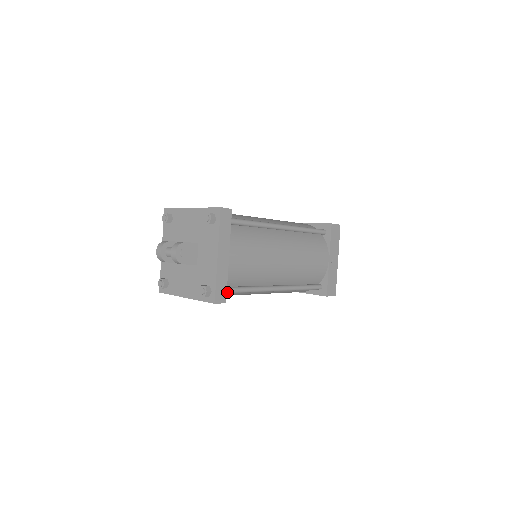
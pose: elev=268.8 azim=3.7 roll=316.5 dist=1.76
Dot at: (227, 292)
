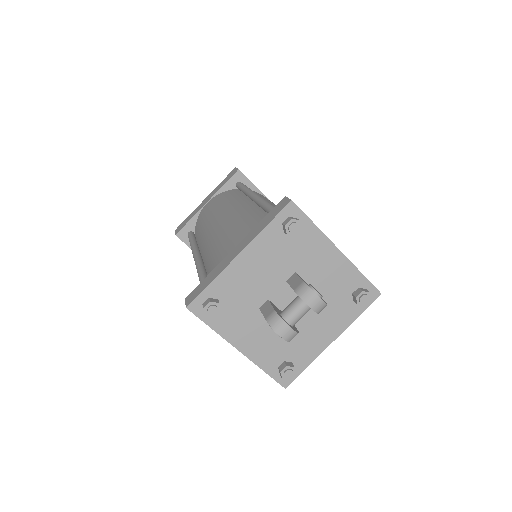
Dot at: occluded
